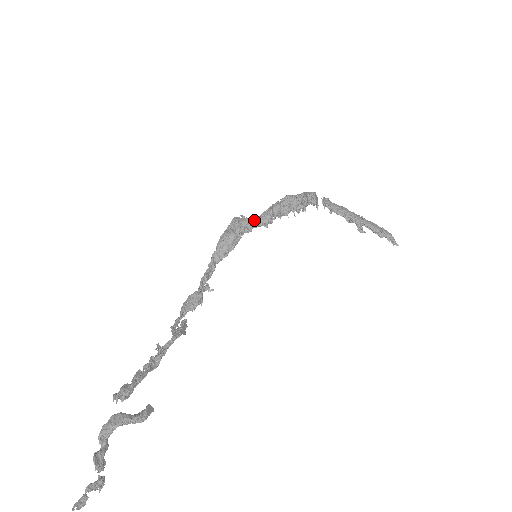
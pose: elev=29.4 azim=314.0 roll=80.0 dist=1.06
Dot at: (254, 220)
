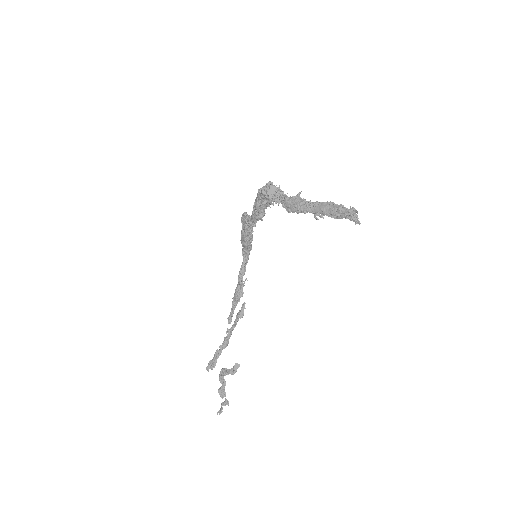
Dot at: (248, 220)
